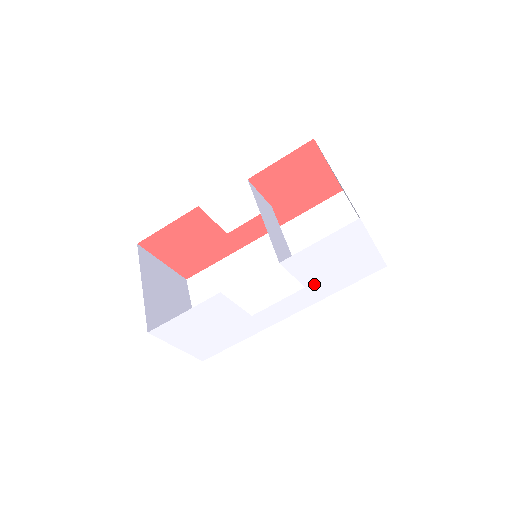
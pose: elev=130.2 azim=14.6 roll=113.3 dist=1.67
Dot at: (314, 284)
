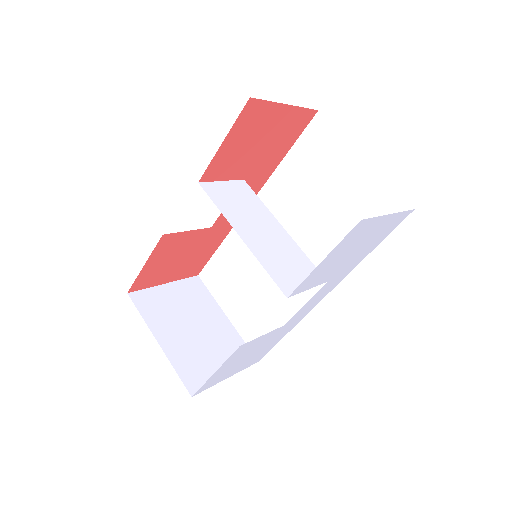
Dot at: (336, 273)
